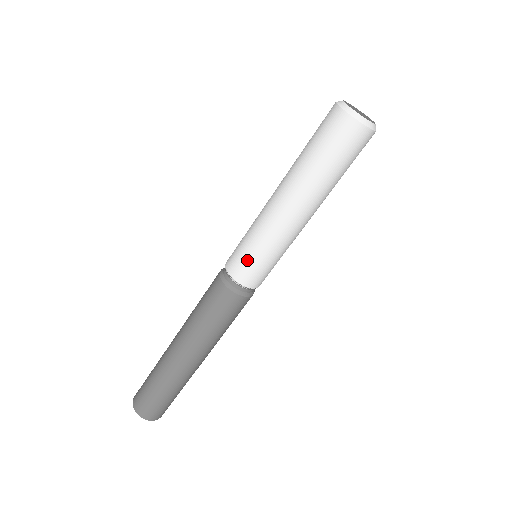
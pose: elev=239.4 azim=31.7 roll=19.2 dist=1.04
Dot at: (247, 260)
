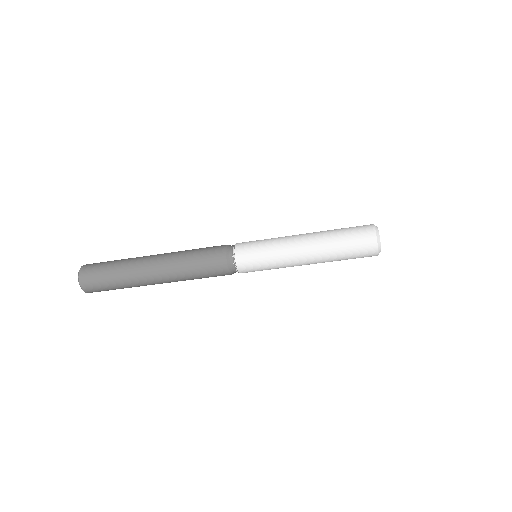
Dot at: (257, 269)
